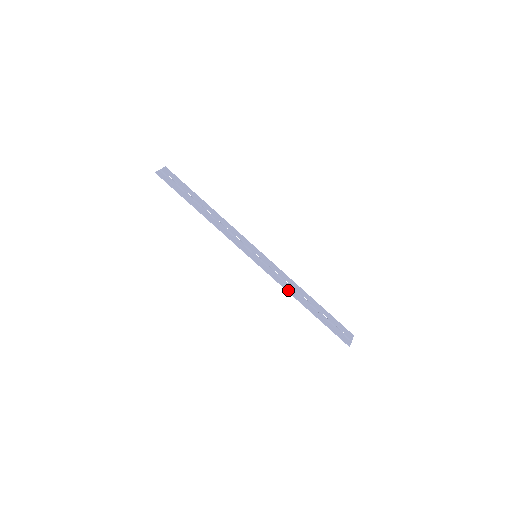
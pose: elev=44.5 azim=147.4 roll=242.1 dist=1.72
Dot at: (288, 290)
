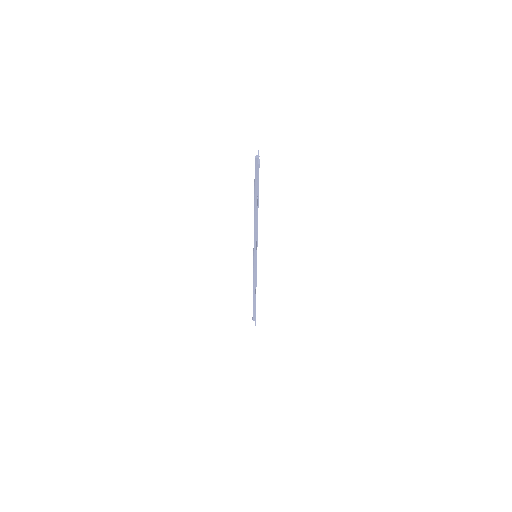
Dot at: occluded
